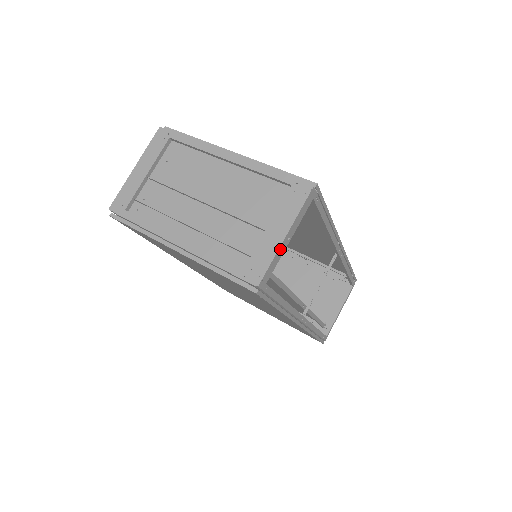
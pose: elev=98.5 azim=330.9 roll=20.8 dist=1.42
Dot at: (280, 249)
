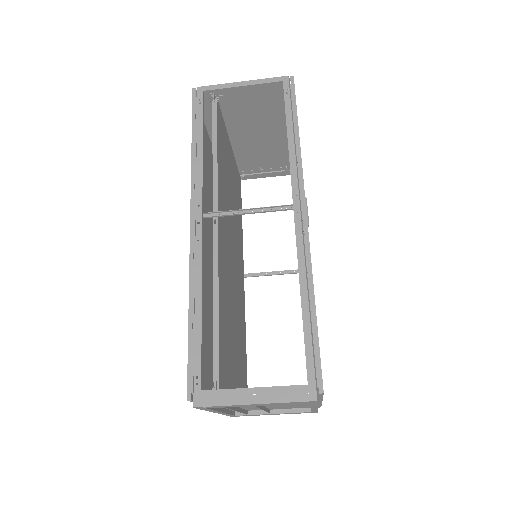
Dot at: occluded
